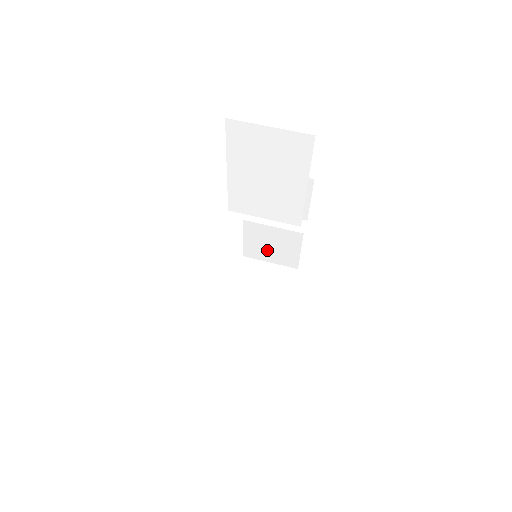
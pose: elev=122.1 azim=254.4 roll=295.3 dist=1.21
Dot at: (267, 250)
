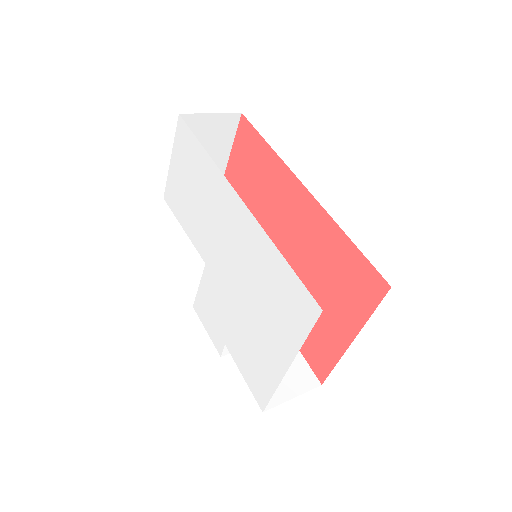
Dot at: occluded
